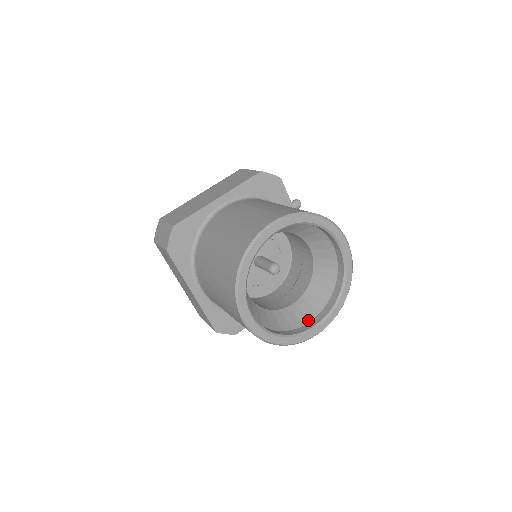
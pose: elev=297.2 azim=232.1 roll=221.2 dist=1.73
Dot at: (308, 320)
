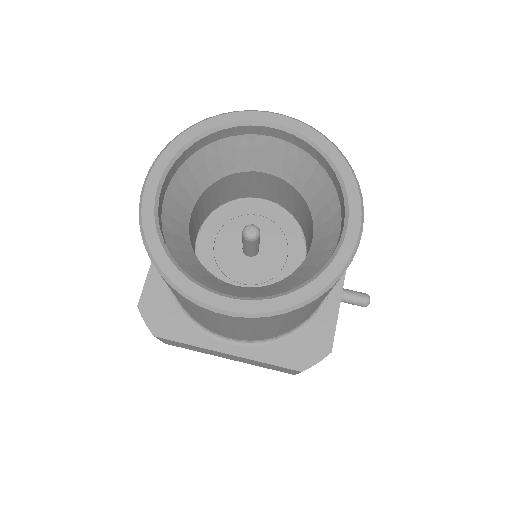
Dot at: occluded
